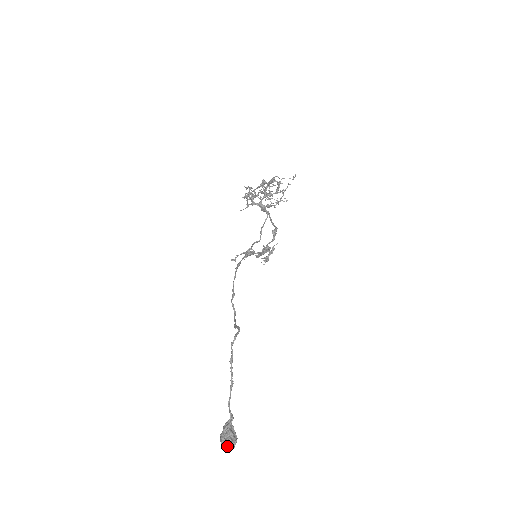
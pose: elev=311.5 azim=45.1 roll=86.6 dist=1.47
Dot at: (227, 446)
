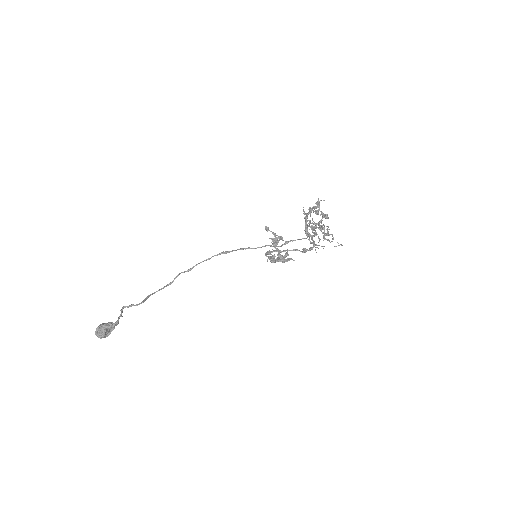
Dot at: (96, 334)
